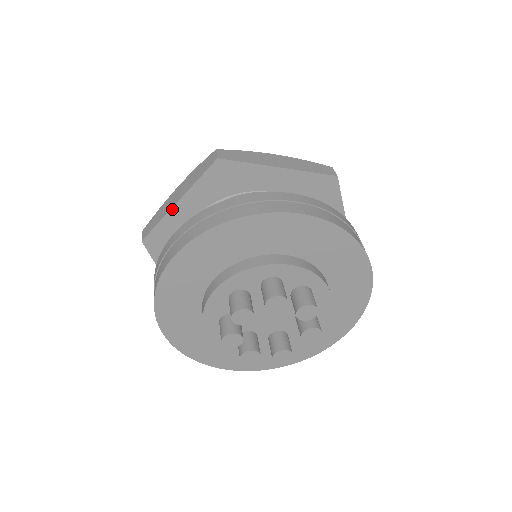
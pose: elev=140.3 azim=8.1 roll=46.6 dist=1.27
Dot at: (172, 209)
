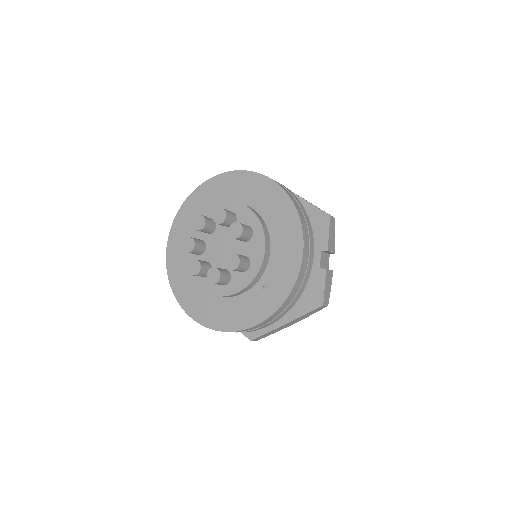
Dot at: occluded
